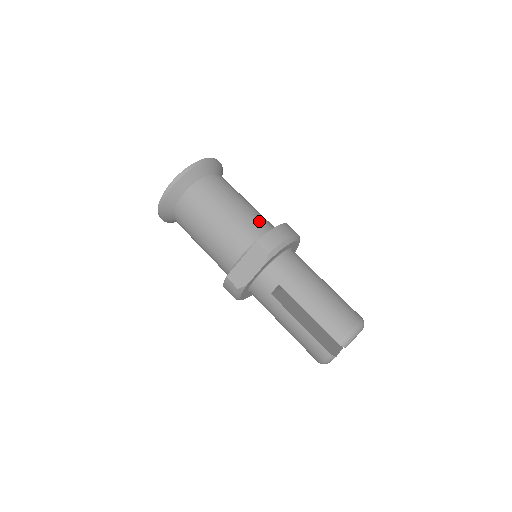
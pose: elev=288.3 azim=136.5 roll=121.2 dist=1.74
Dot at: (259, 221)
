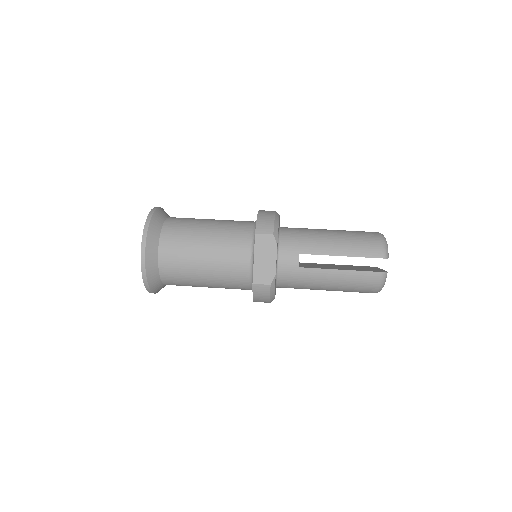
Dot at: (239, 223)
